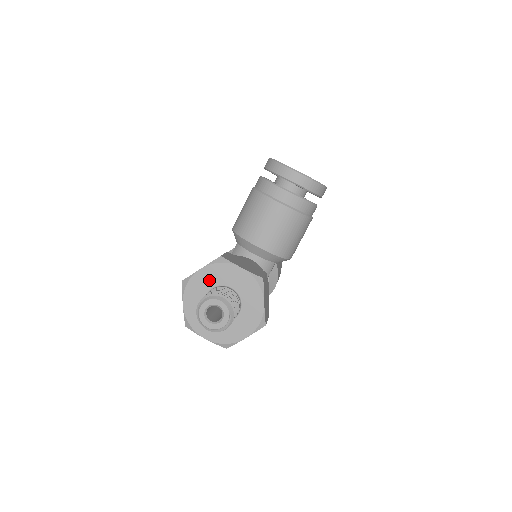
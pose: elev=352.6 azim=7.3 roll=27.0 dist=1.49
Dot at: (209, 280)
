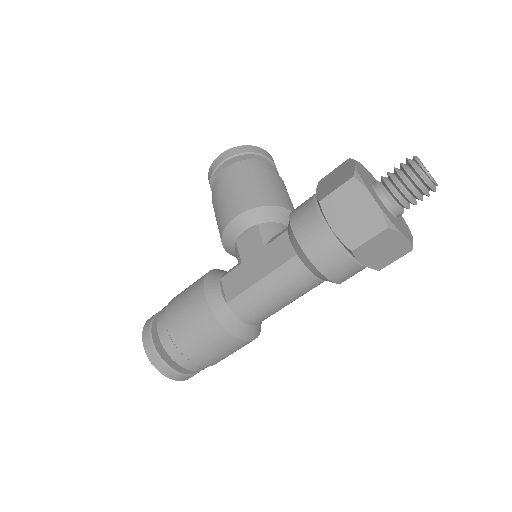
Dot at: (365, 176)
